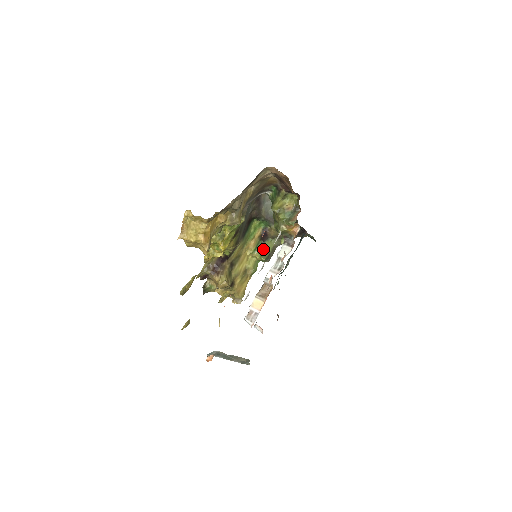
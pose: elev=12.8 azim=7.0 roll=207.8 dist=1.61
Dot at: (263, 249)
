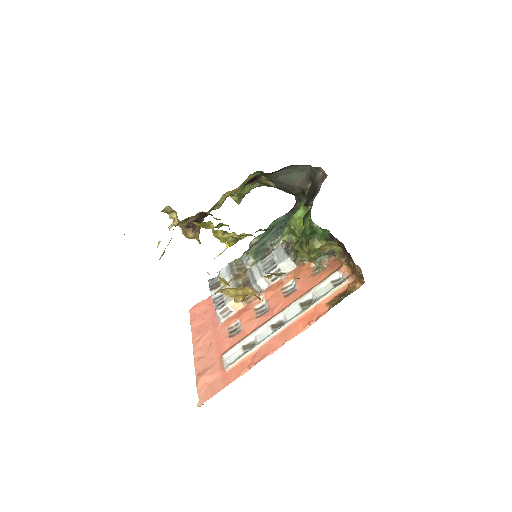
Dot at: (243, 191)
